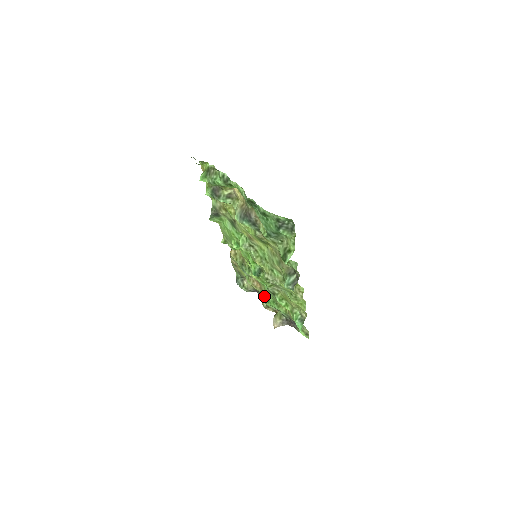
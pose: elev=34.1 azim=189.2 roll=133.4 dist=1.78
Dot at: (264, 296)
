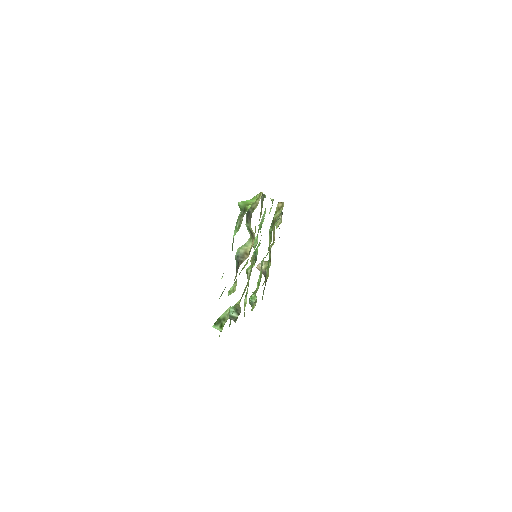
Dot at: occluded
